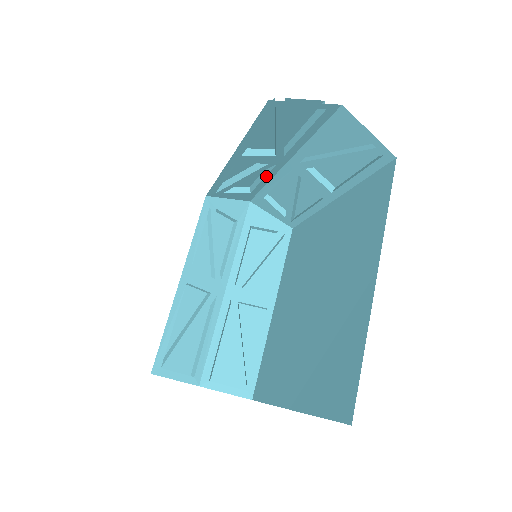
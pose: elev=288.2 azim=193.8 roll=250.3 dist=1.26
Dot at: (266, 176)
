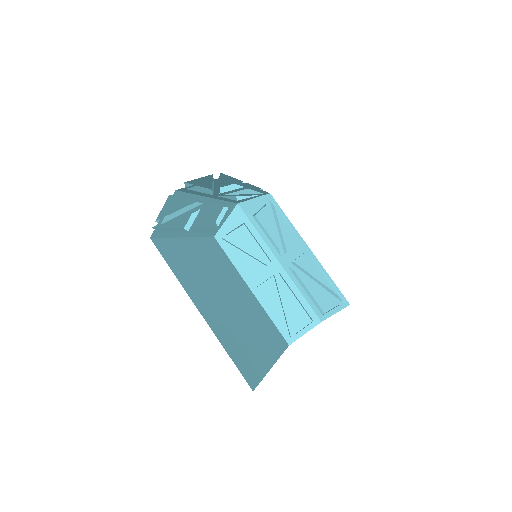
Dot at: (217, 205)
